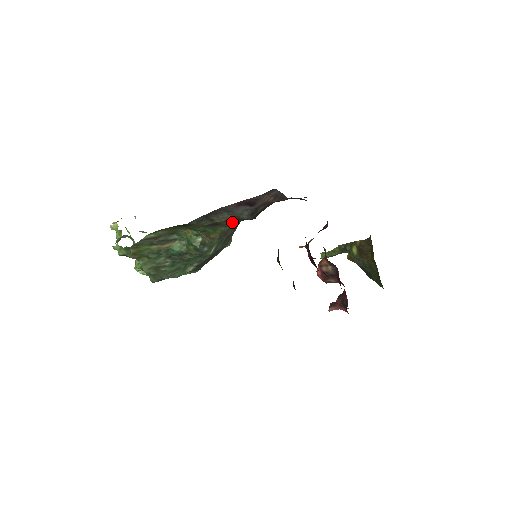
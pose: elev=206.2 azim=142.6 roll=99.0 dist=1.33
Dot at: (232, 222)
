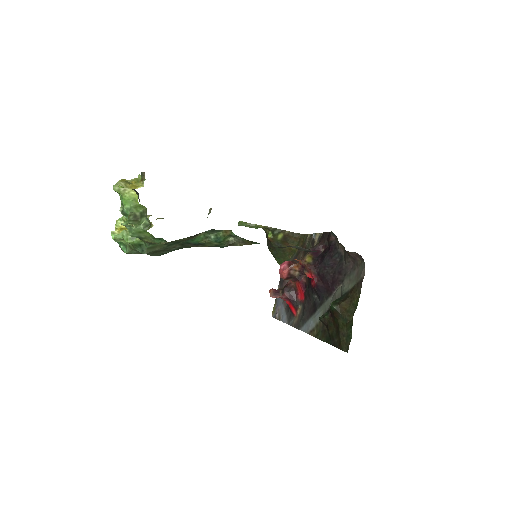
Dot at: occluded
